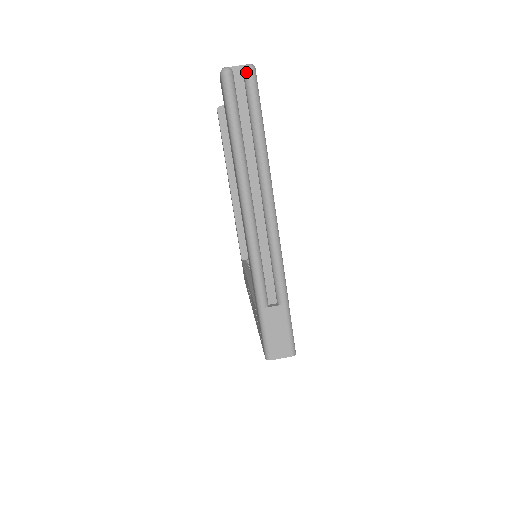
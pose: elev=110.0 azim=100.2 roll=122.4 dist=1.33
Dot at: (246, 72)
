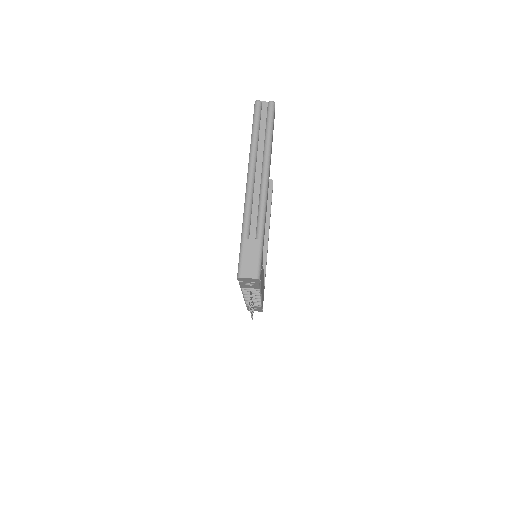
Dot at: (269, 104)
